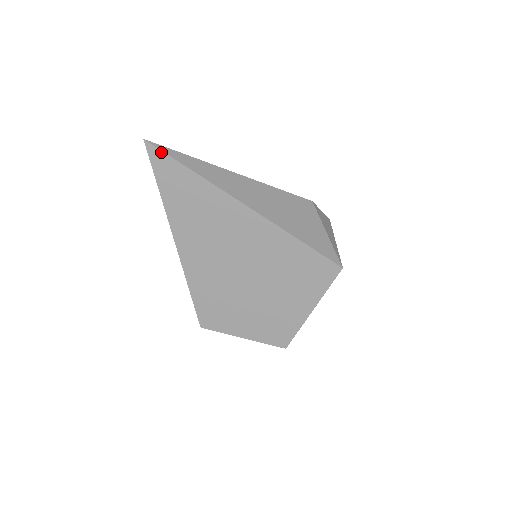
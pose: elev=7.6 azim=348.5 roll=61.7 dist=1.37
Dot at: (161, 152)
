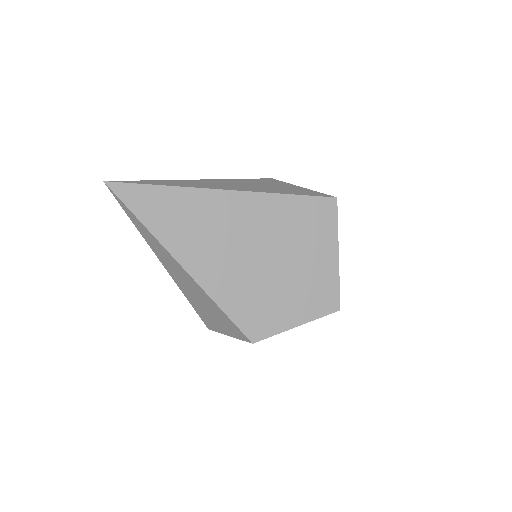
Dot at: (126, 184)
